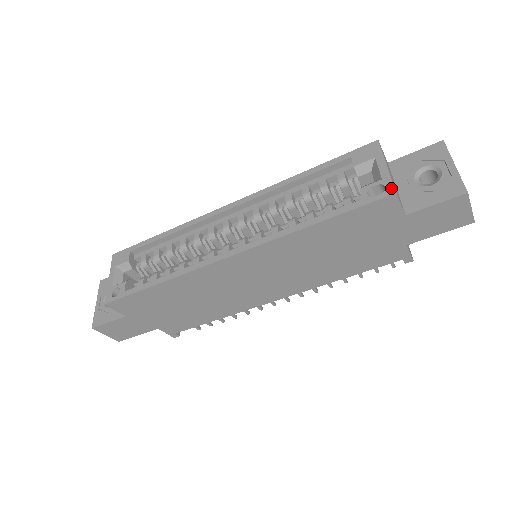
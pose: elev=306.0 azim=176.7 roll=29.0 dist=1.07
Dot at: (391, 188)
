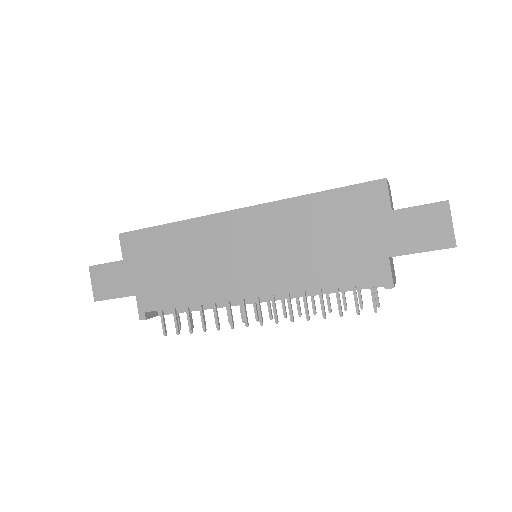
Dot at: (384, 179)
